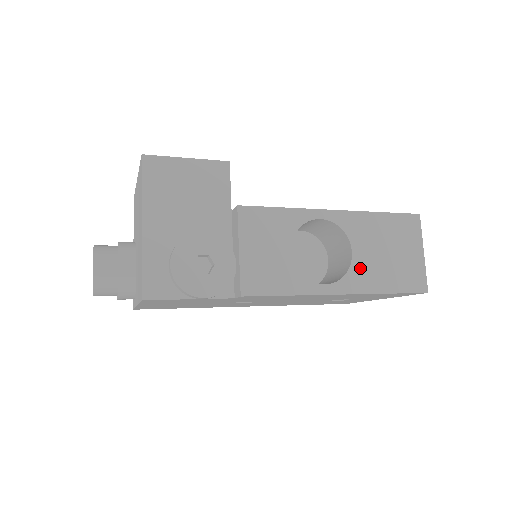
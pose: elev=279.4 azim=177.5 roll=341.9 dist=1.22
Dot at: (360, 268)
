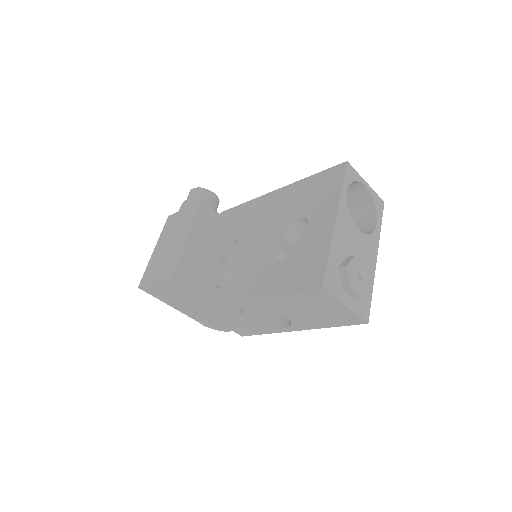
Dot at: (298, 320)
